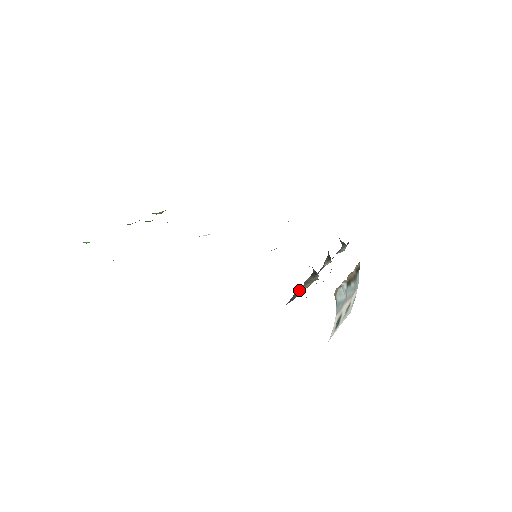
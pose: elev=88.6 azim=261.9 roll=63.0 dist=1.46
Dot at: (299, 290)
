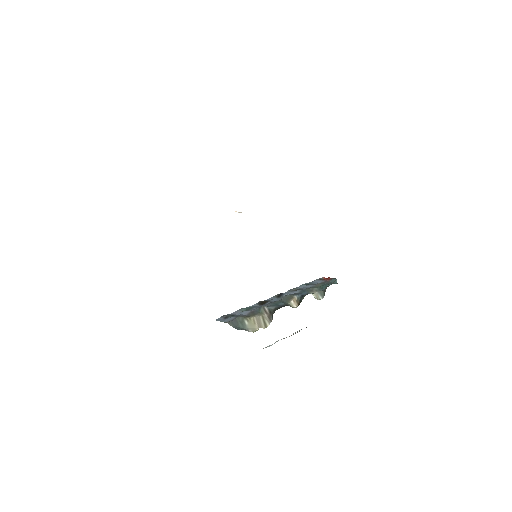
Dot at: (247, 322)
